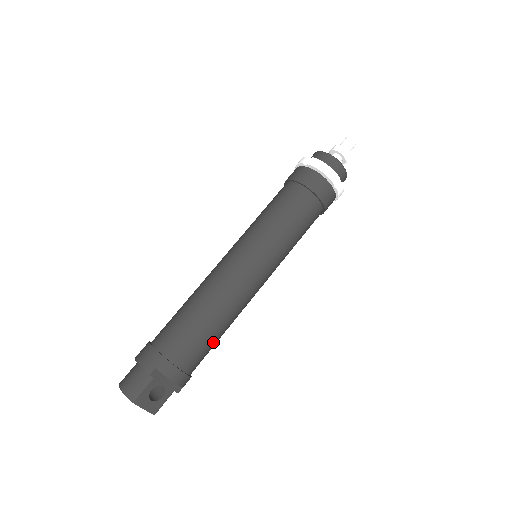
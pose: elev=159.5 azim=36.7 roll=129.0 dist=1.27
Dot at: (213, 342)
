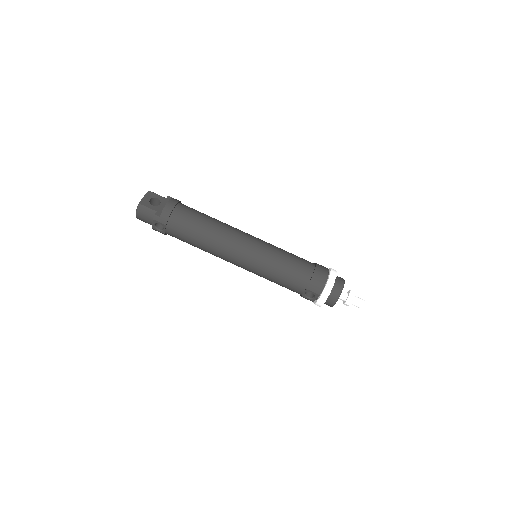
Dot at: (197, 223)
